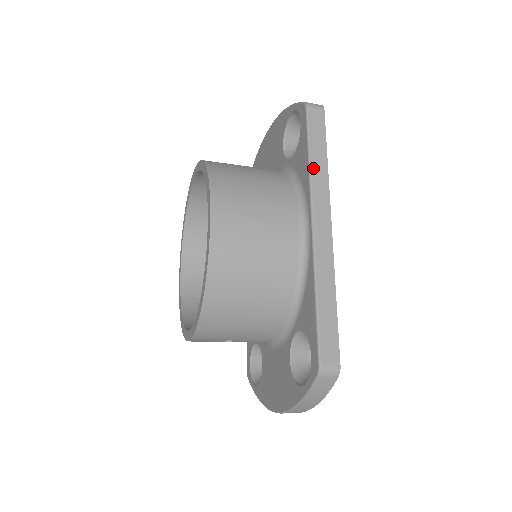
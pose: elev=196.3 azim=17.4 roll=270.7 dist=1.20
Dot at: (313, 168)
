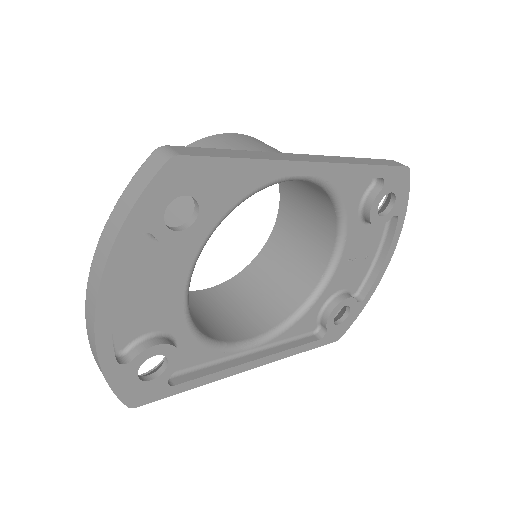
Dot at: (351, 158)
